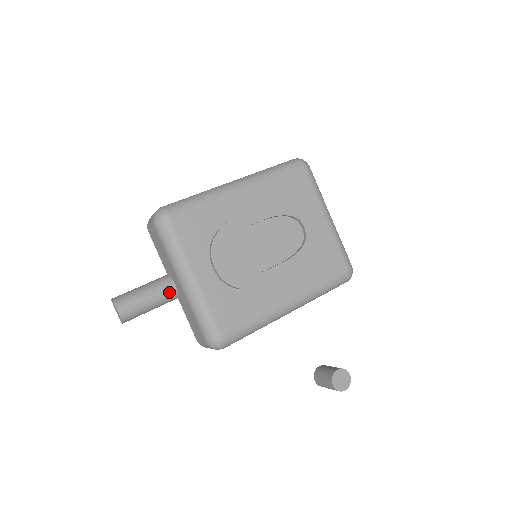
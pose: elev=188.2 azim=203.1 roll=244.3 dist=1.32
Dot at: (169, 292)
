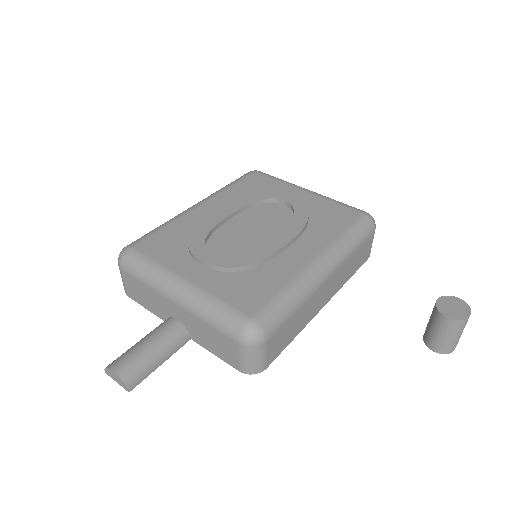
Dot at: (172, 329)
